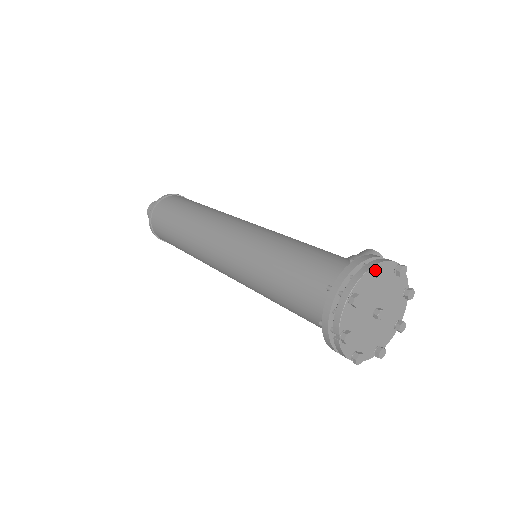
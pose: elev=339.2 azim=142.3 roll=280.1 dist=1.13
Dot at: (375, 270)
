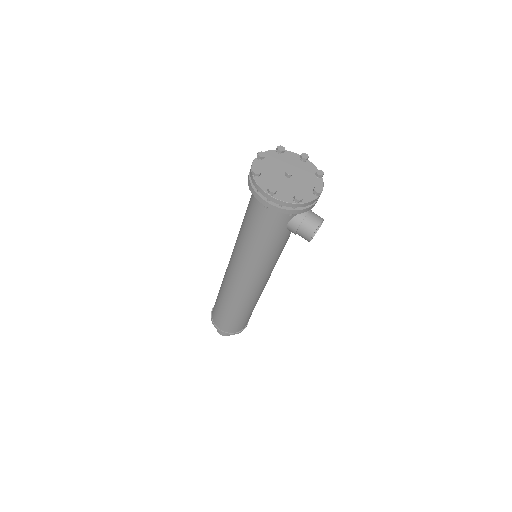
Dot at: (303, 154)
